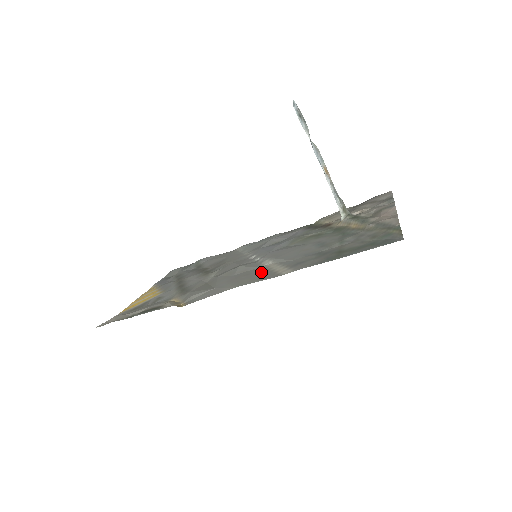
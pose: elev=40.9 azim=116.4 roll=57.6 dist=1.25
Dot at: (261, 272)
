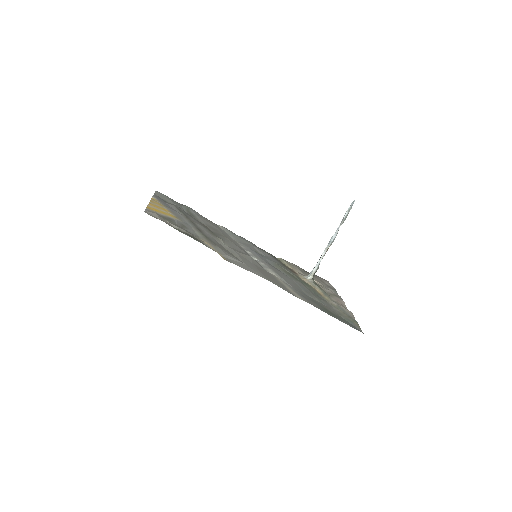
Dot at: (276, 280)
